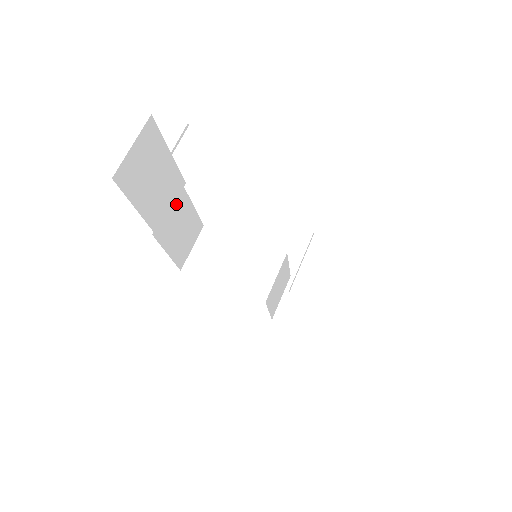
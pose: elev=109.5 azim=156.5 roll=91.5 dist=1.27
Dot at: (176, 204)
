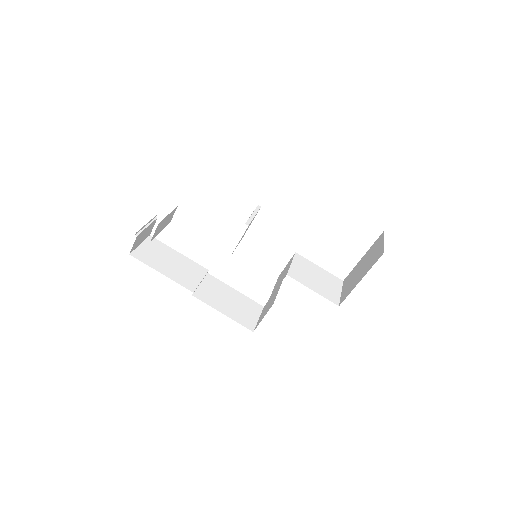
Dot at: (211, 284)
